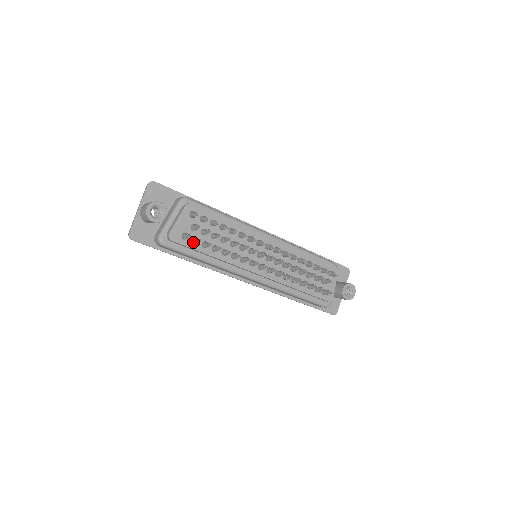
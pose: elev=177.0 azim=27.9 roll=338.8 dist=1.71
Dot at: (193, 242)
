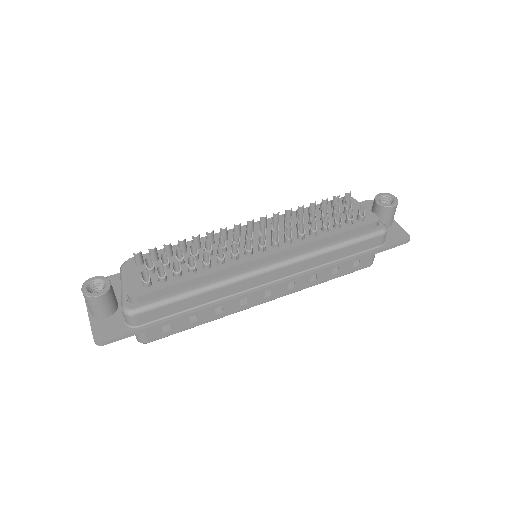
Dot at: (160, 280)
